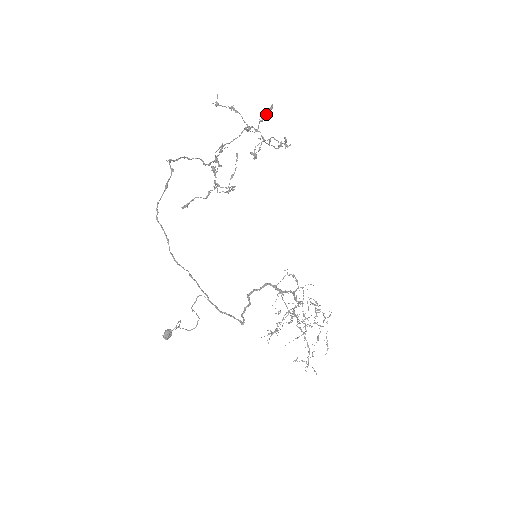
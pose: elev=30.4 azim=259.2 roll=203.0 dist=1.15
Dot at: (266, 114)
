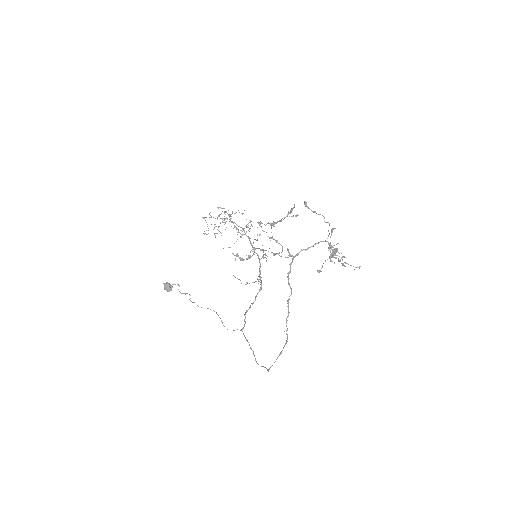
Dot at: occluded
